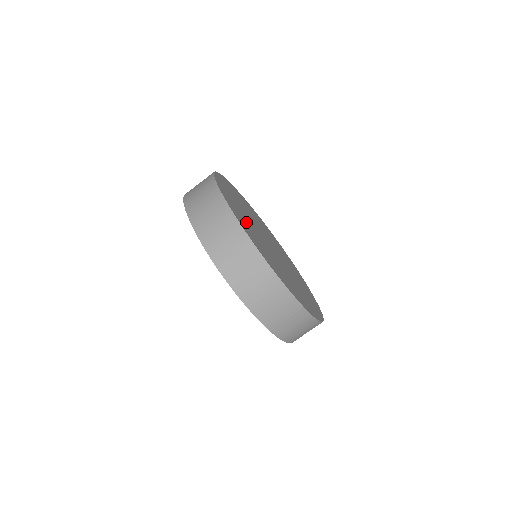
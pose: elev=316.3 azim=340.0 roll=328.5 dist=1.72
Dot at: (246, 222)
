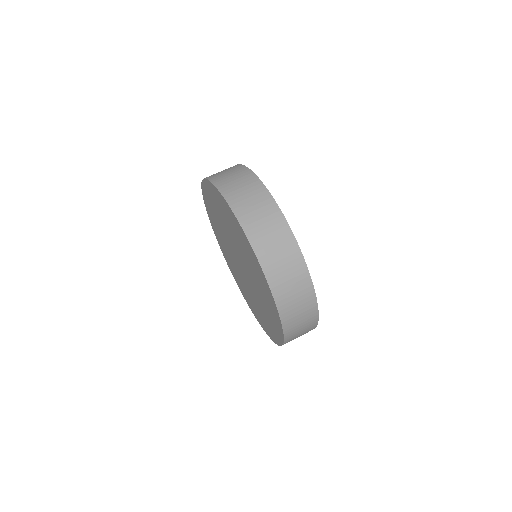
Dot at: occluded
